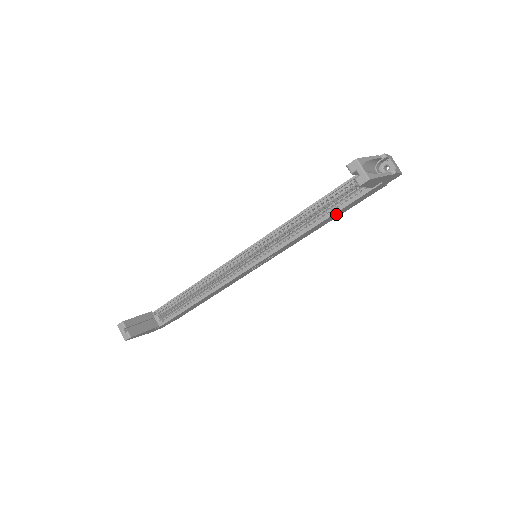
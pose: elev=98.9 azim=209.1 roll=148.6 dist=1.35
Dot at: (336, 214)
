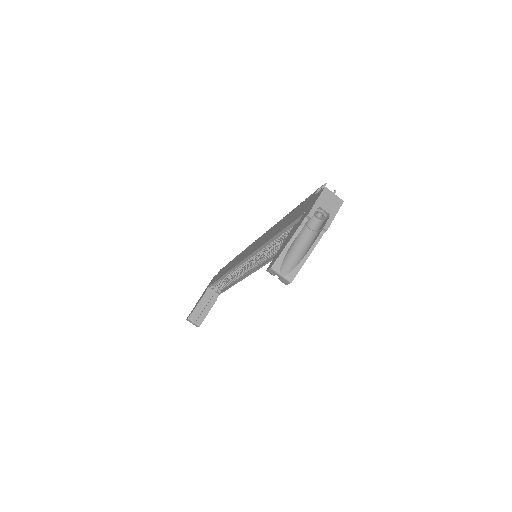
Dot at: occluded
